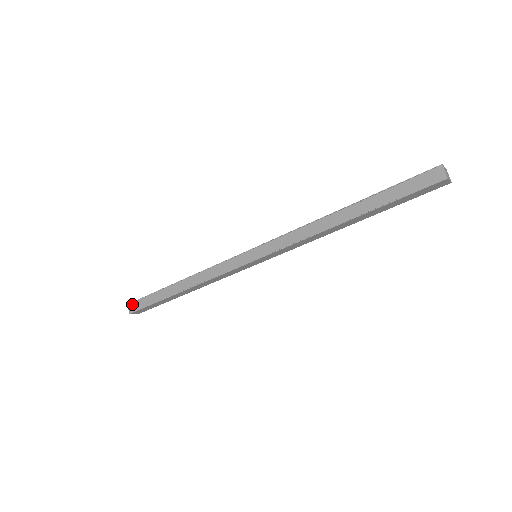
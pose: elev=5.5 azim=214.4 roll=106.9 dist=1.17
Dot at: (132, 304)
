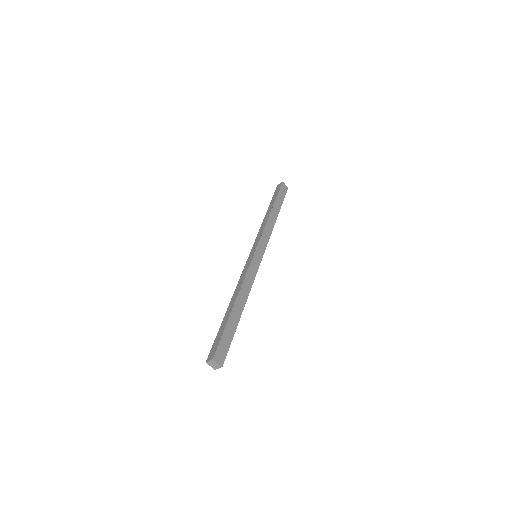
Dot at: (209, 356)
